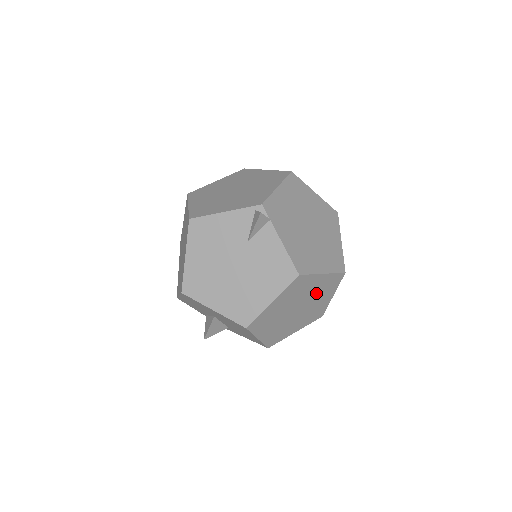
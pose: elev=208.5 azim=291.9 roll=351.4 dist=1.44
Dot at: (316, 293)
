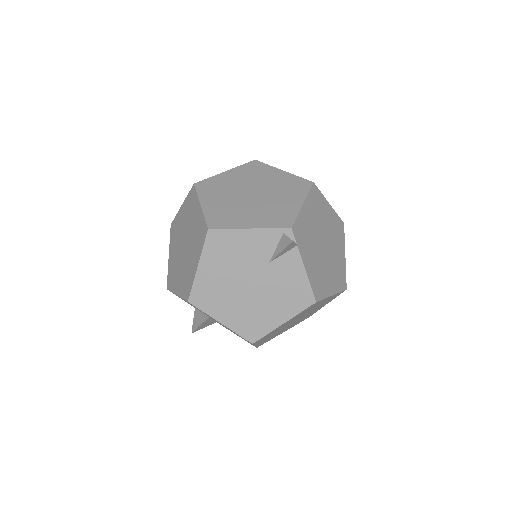
Dot at: (317, 307)
